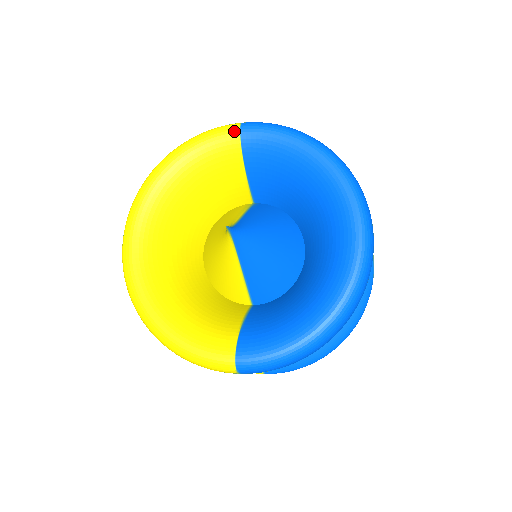
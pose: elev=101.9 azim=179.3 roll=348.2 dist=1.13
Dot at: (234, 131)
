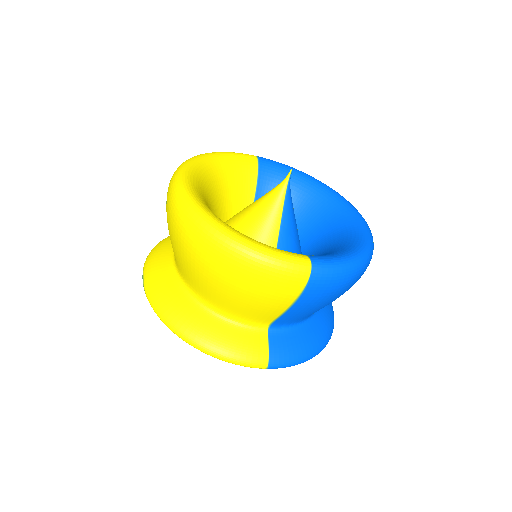
Dot at: (253, 156)
